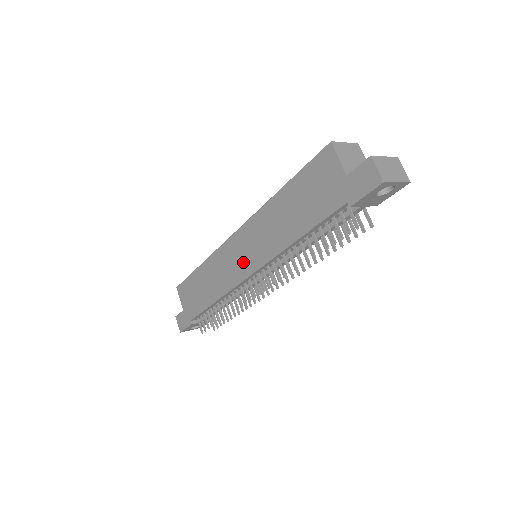
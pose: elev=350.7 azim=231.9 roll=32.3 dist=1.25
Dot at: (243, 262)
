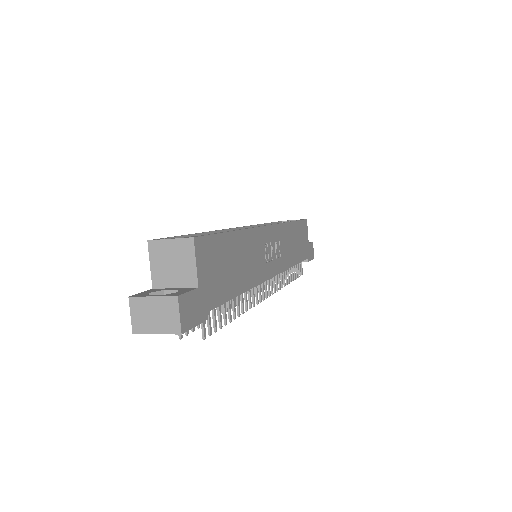
Dot at: occluded
